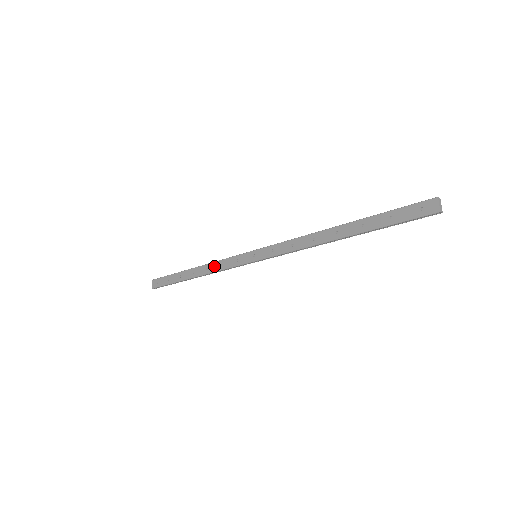
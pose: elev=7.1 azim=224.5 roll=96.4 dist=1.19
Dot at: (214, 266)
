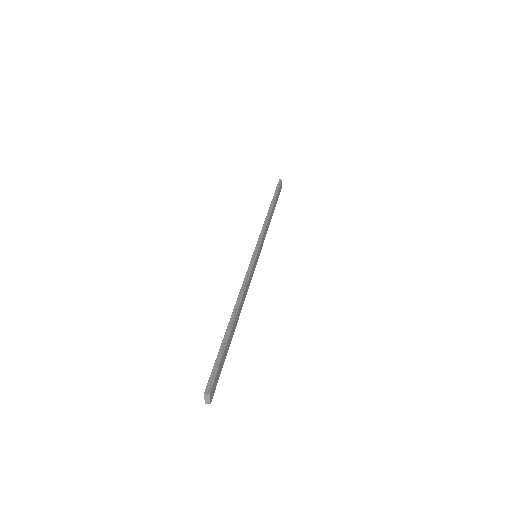
Dot at: occluded
